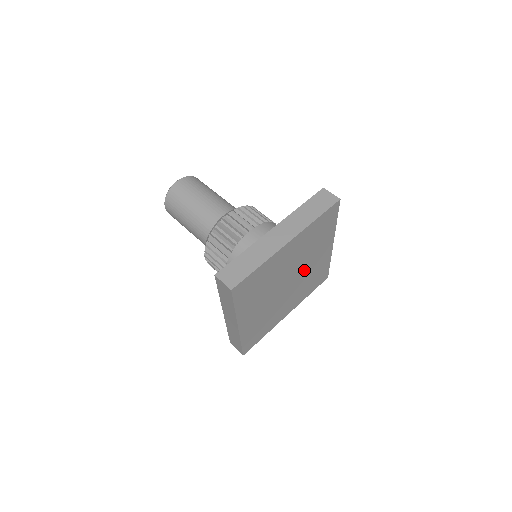
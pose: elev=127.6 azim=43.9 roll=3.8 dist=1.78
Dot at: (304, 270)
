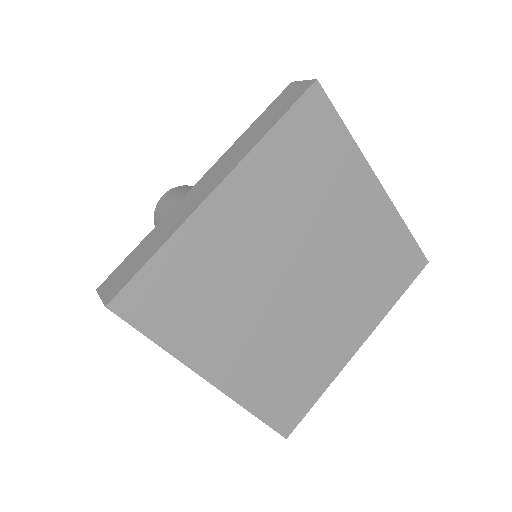
Dot at: (318, 310)
